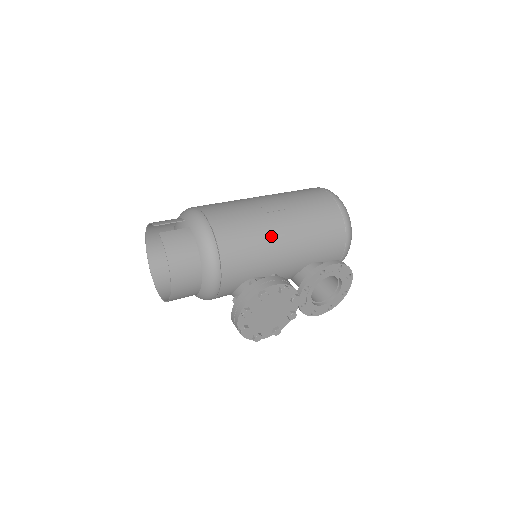
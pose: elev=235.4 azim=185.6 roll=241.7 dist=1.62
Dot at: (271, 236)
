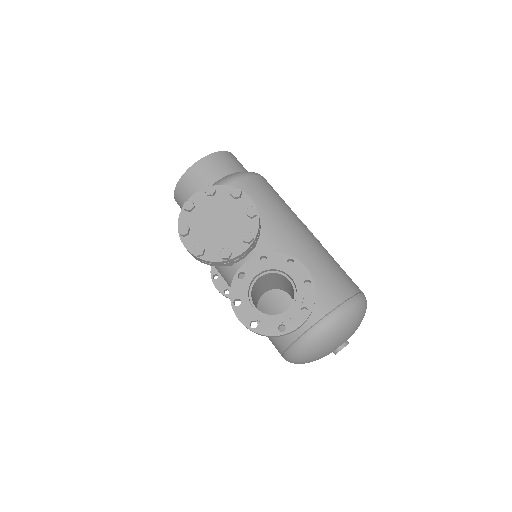
Dot at: (288, 220)
